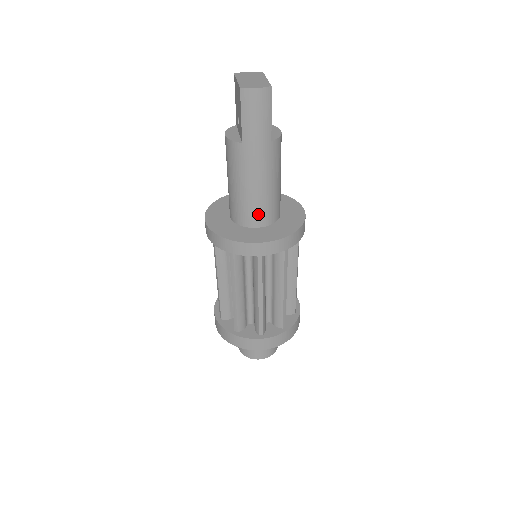
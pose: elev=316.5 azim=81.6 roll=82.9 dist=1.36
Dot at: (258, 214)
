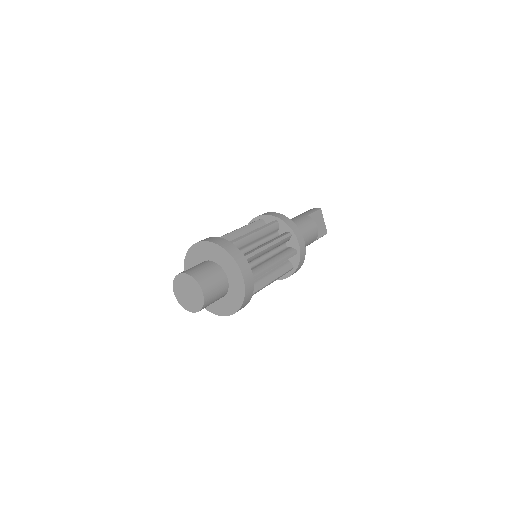
Dot at: occluded
